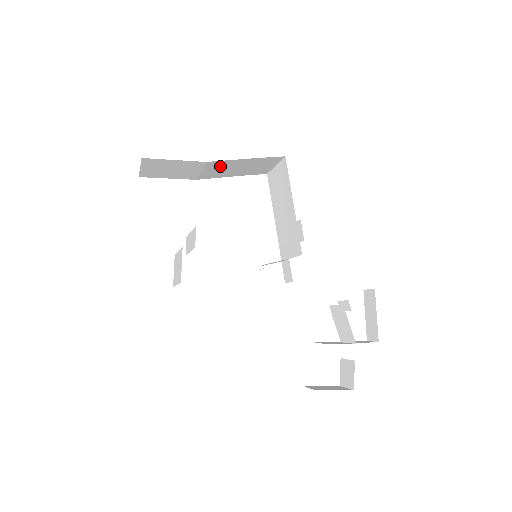
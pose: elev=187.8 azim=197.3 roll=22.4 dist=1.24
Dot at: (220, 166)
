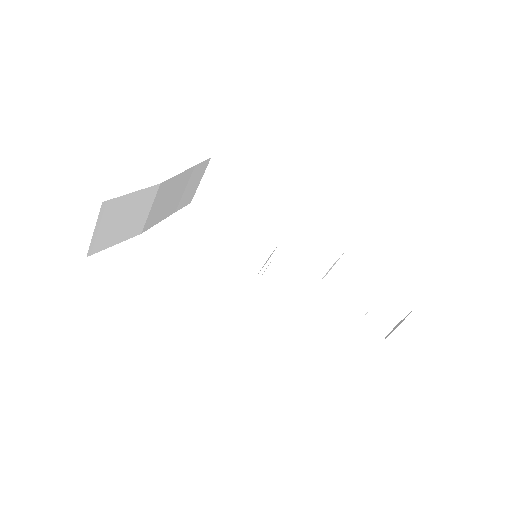
Dot at: (166, 193)
